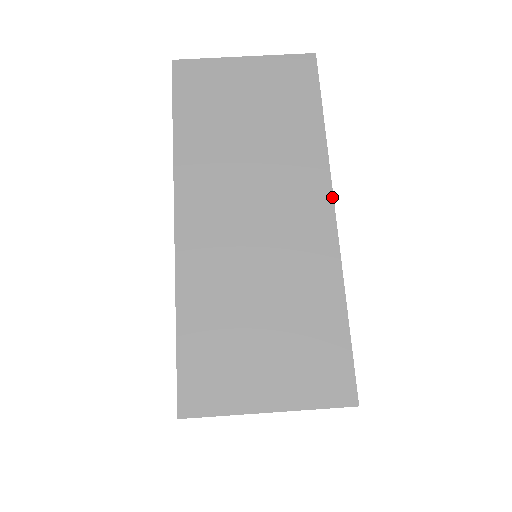
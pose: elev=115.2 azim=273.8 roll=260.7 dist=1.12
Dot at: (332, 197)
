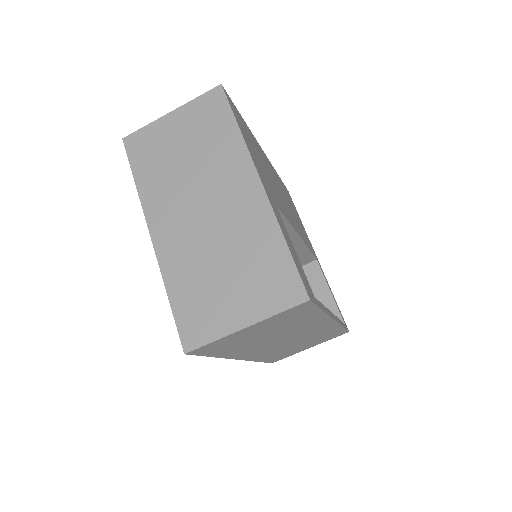
Dot at: occluded
